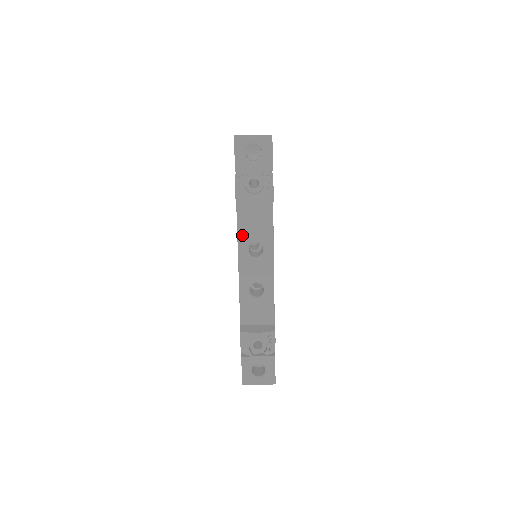
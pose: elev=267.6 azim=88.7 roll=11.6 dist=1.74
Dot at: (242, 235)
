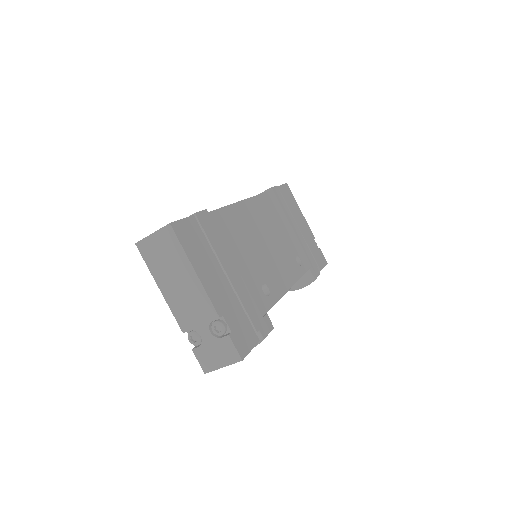
Dot at: occluded
